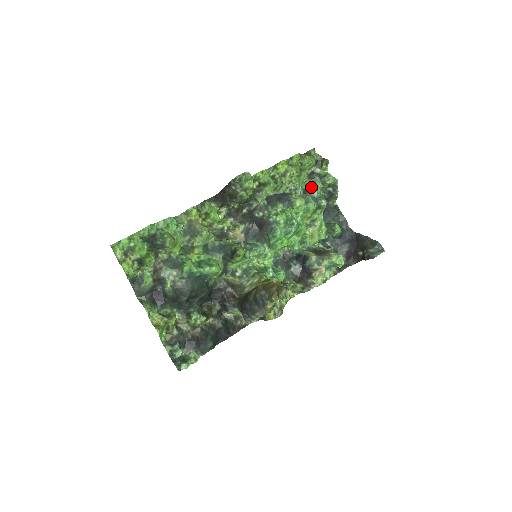
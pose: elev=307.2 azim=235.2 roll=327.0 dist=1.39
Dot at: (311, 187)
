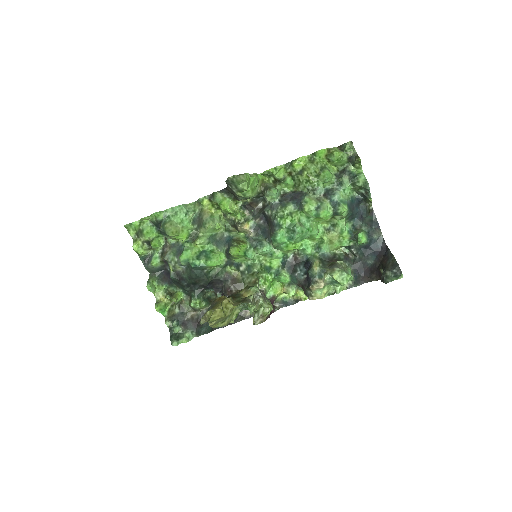
Dot at: (337, 187)
